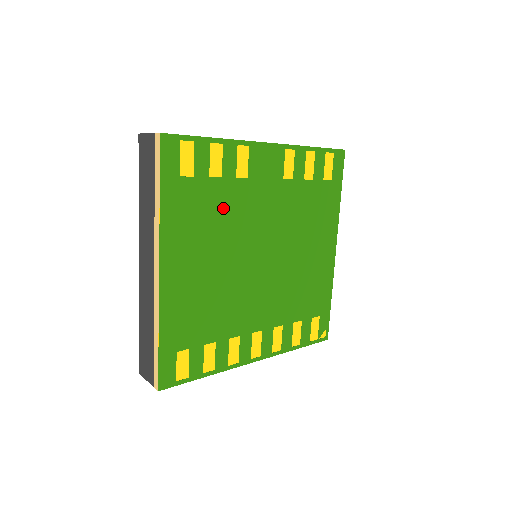
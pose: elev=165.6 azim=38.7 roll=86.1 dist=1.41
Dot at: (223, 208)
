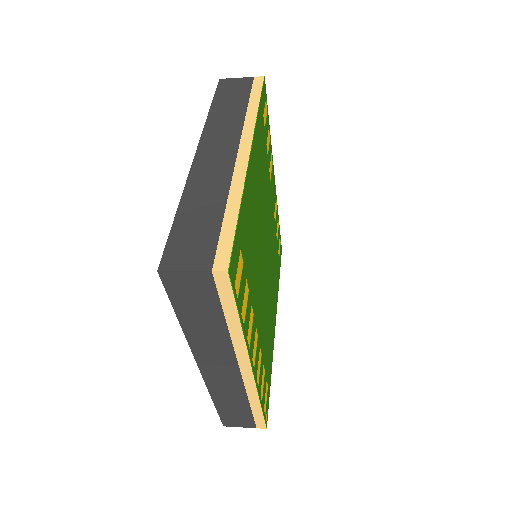
Dot at: (265, 177)
